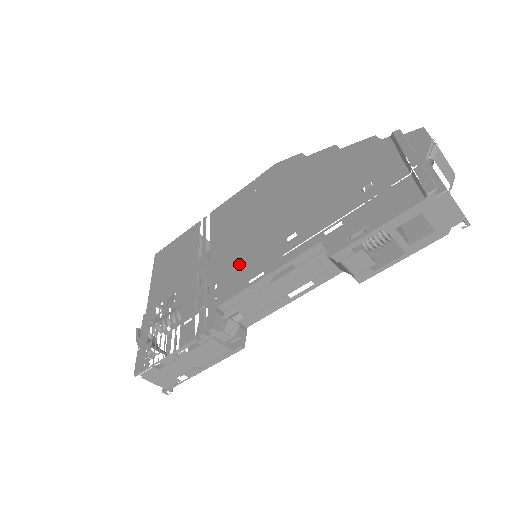
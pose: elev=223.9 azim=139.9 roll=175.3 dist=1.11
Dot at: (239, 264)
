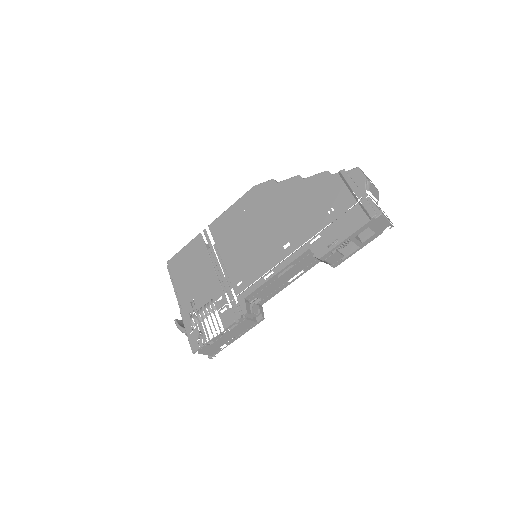
Dot at: (251, 267)
